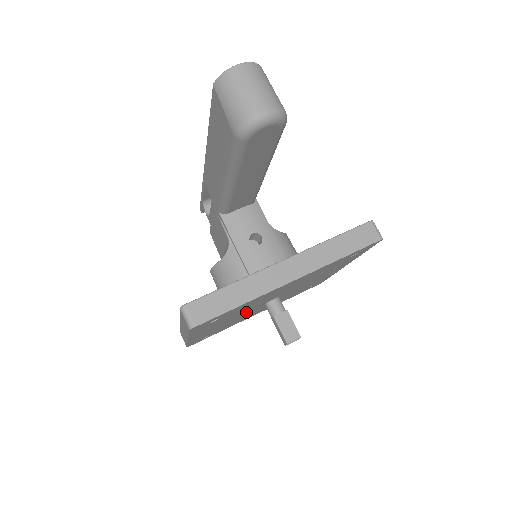
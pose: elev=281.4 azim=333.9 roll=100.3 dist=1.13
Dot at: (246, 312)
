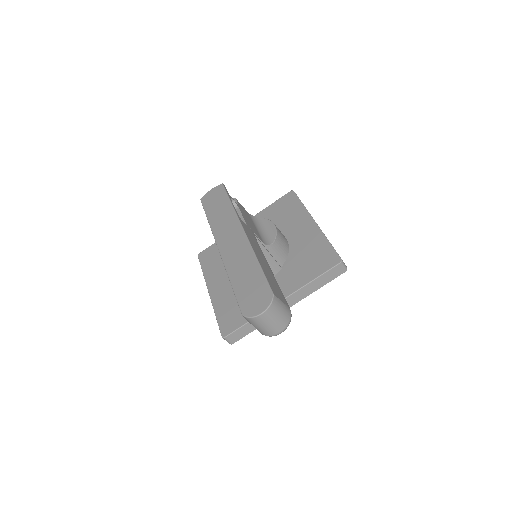
Dot at: occluded
